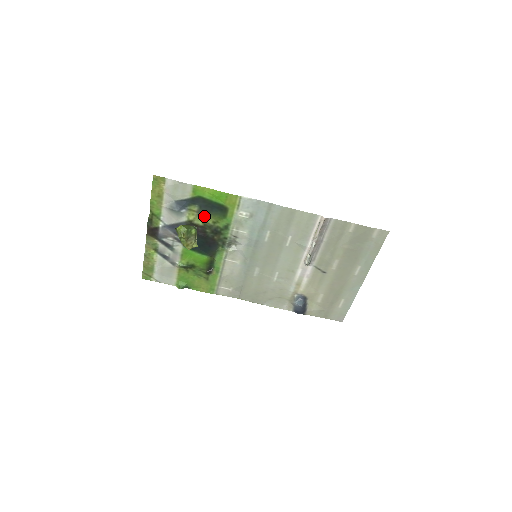
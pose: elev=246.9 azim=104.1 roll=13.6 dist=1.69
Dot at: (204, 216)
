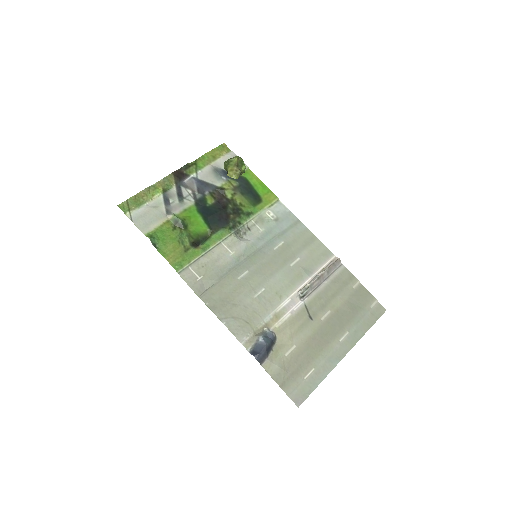
Dot at: (237, 193)
